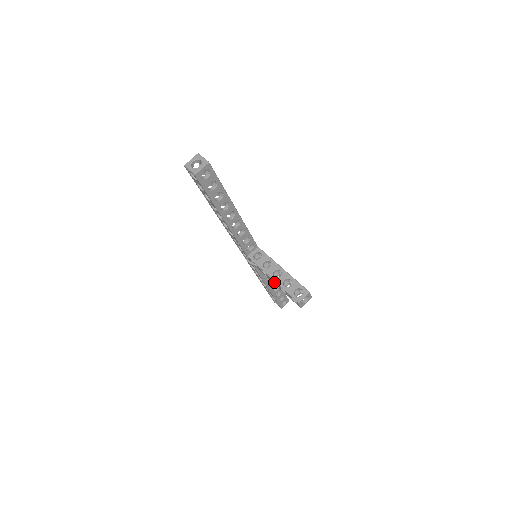
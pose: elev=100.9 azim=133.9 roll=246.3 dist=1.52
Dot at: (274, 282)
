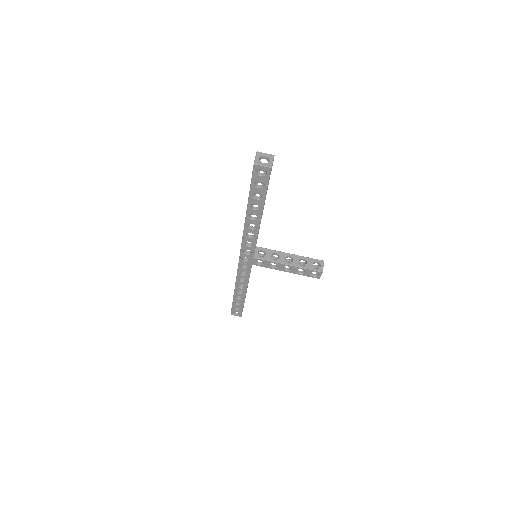
Dot at: (285, 270)
